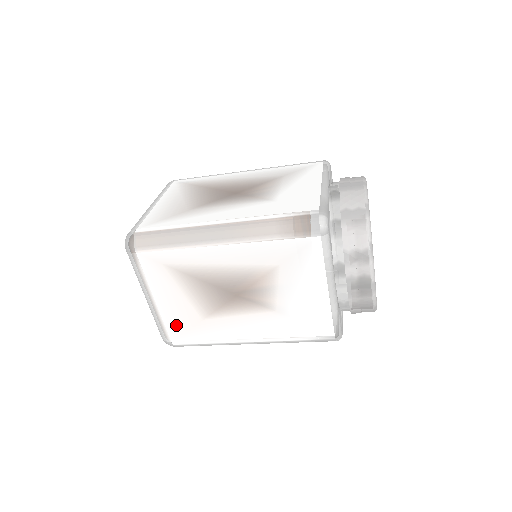
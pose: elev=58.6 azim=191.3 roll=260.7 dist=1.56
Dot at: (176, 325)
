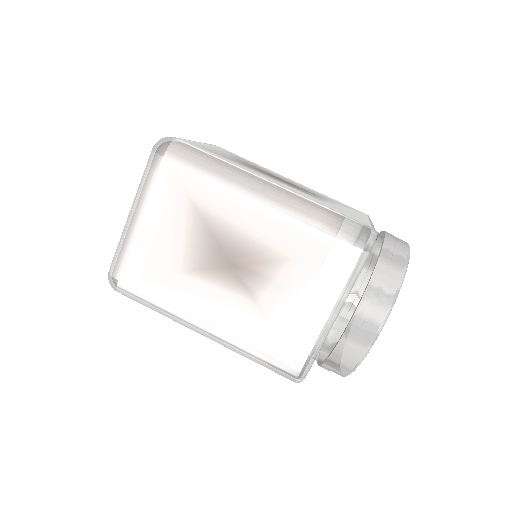
Dot at: (140, 263)
